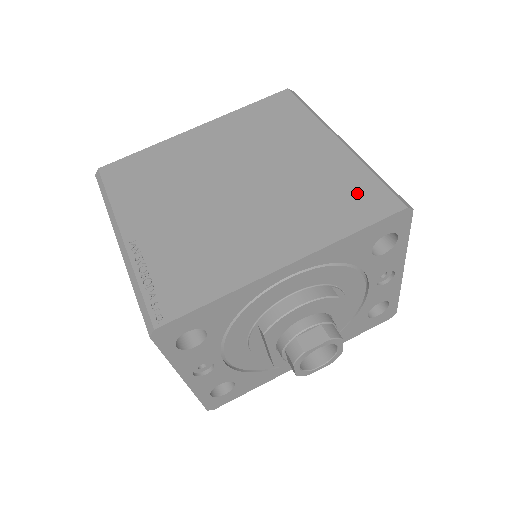
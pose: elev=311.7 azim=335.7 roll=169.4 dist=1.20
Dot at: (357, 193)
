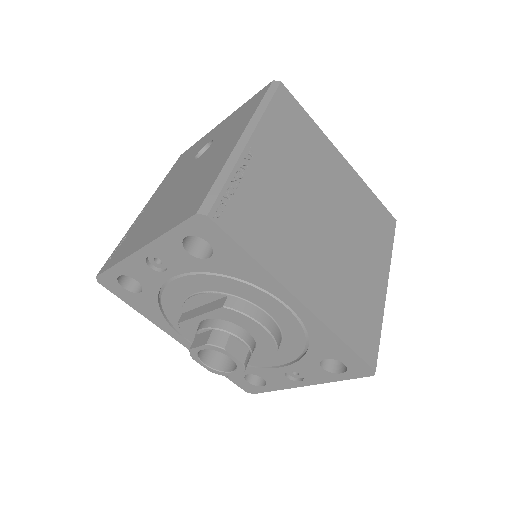
Dot at: (366, 325)
